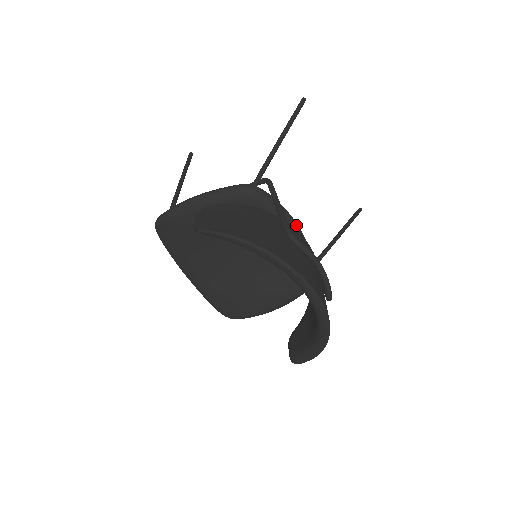
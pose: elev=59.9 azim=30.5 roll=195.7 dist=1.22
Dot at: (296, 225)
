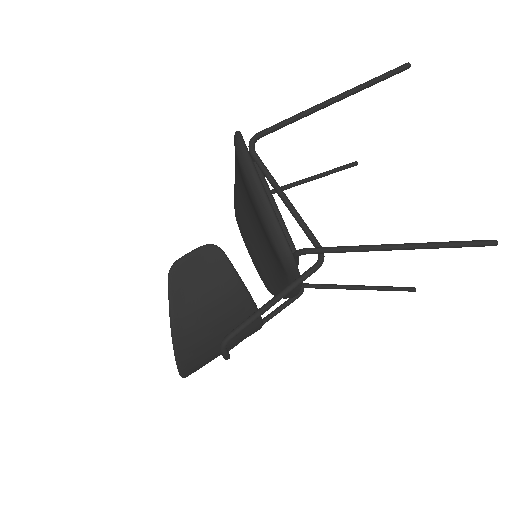
Dot at: (297, 292)
